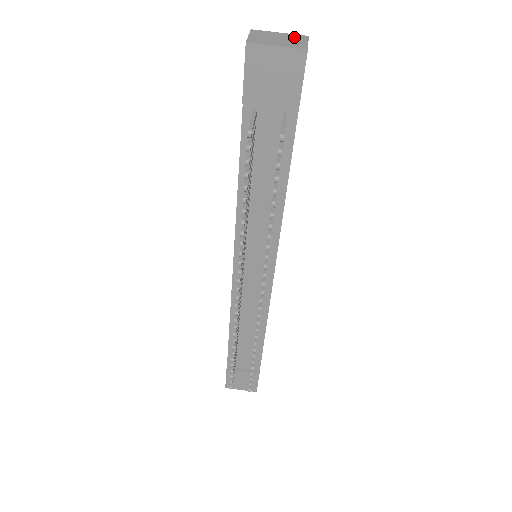
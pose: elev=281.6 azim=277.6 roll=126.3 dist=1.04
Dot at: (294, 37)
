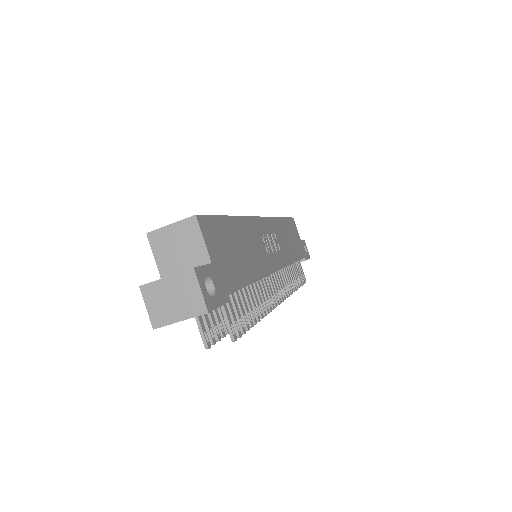
Dot at: (183, 283)
